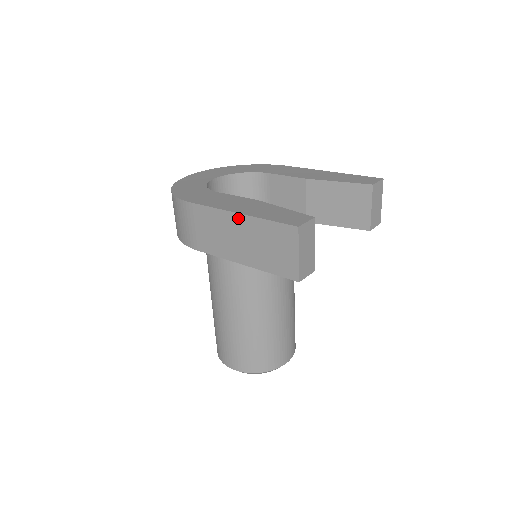
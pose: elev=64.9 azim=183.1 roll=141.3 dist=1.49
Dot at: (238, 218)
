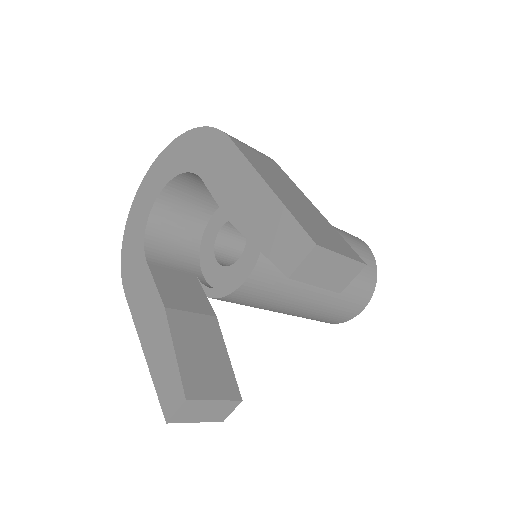
Dot at: occluded
